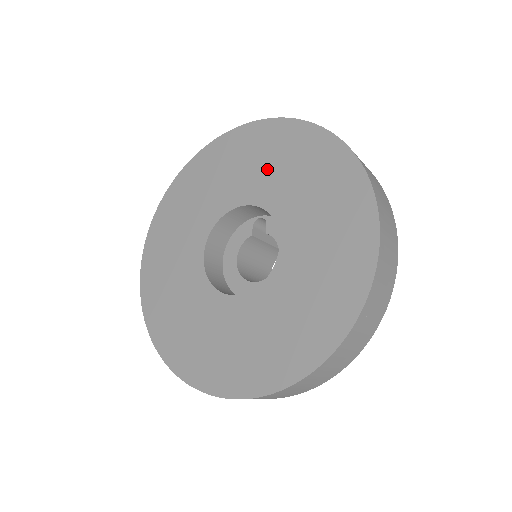
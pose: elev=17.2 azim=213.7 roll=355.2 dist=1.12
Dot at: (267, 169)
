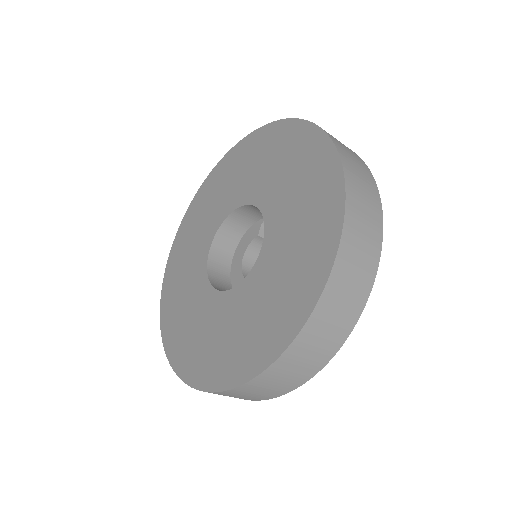
Dot at: (269, 169)
